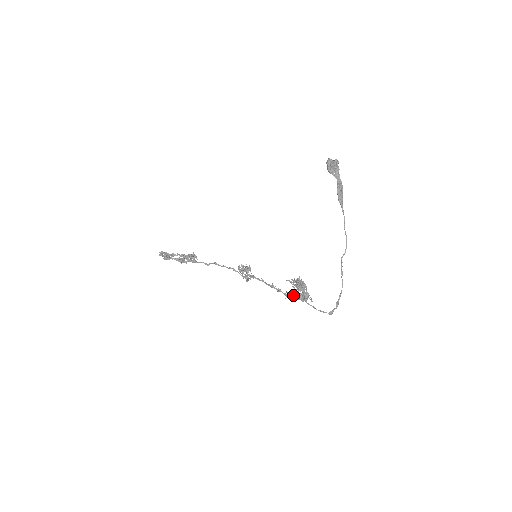
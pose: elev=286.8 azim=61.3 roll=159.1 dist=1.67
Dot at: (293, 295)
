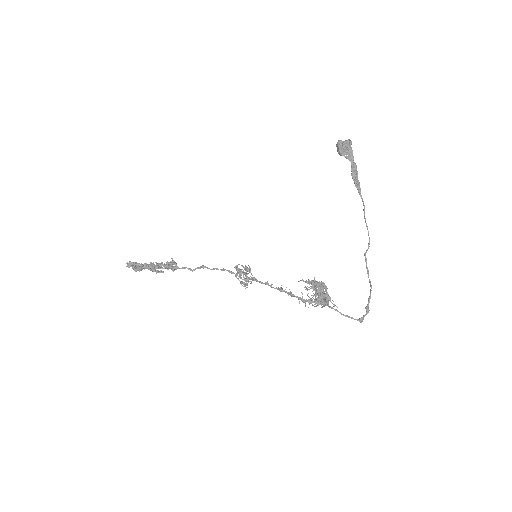
Dot at: occluded
